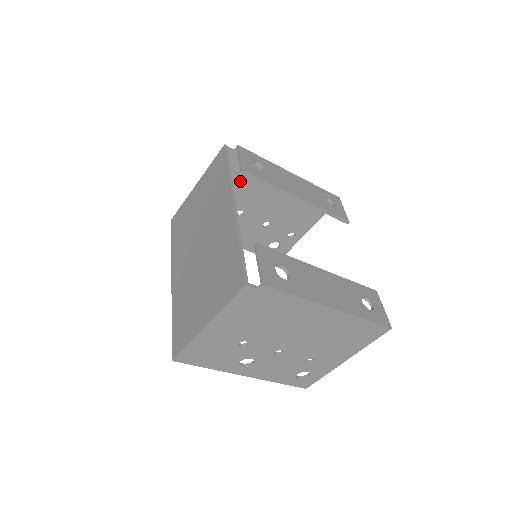
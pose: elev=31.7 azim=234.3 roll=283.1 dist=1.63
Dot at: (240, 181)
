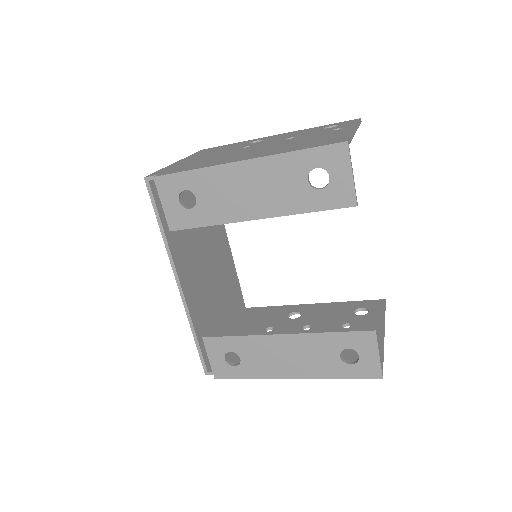
Dot at: occluded
